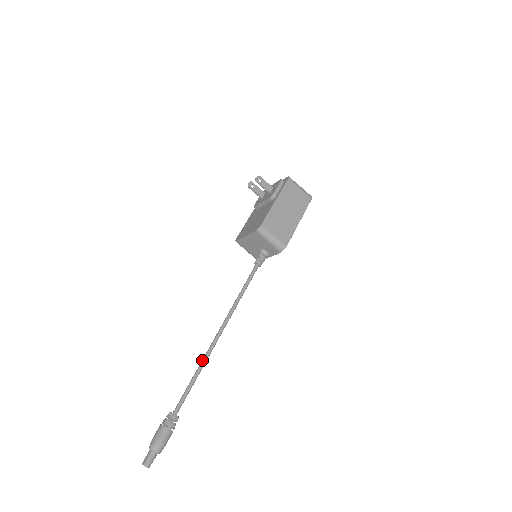
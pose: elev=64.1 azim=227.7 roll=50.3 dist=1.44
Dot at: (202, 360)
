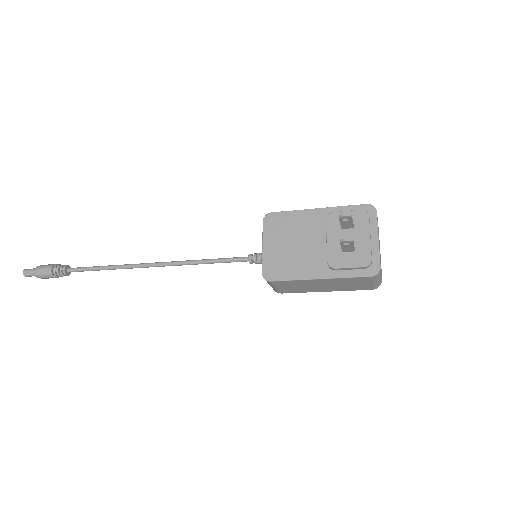
Dot at: (119, 267)
